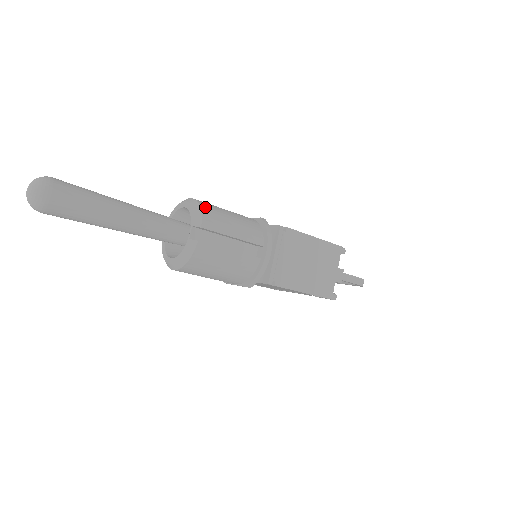
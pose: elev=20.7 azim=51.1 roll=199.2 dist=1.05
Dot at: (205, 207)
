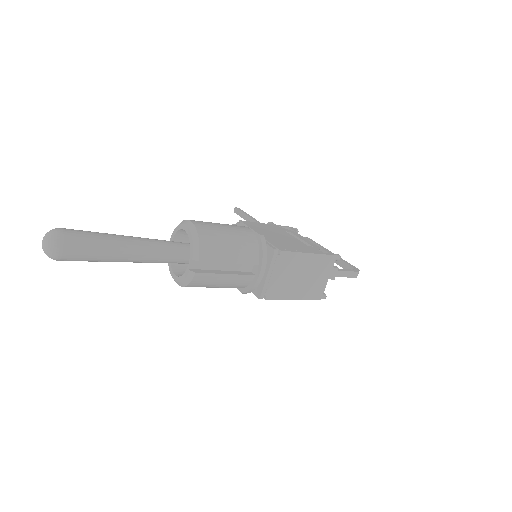
Dot at: (204, 238)
